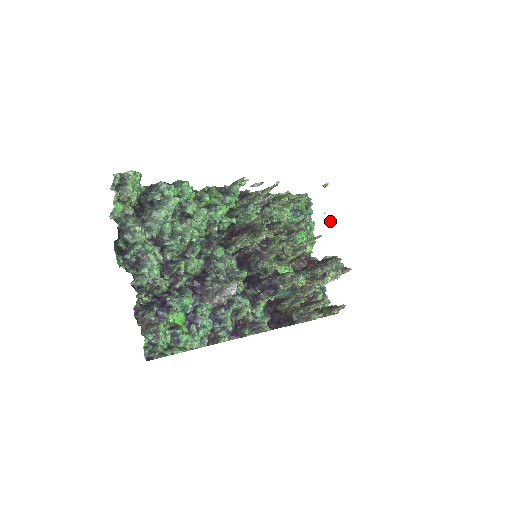
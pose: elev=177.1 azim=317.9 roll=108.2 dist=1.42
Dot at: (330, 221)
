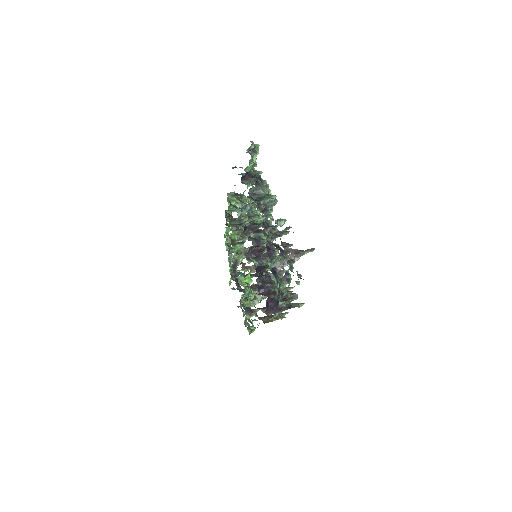
Dot at: occluded
